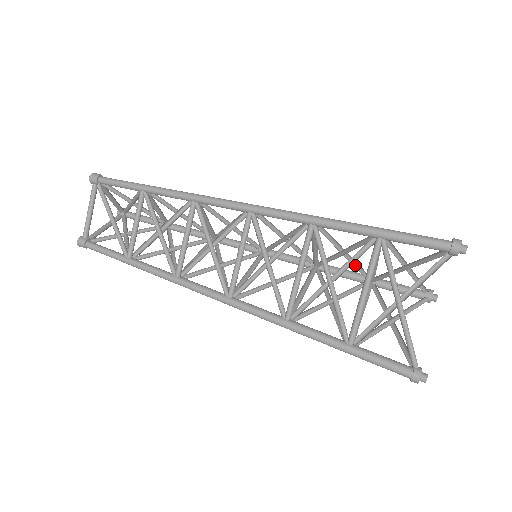
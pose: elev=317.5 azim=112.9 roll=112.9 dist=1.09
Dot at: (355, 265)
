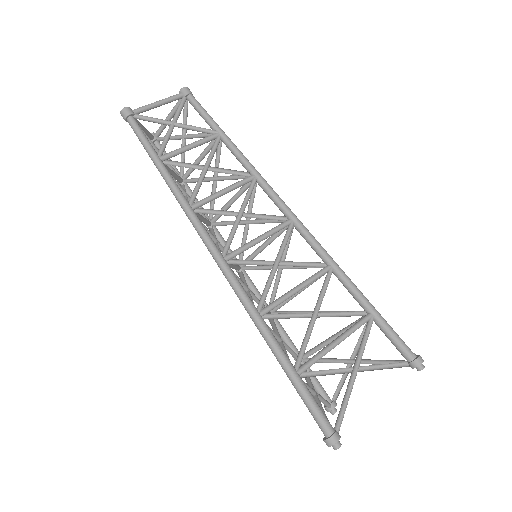
Dot at: occluded
